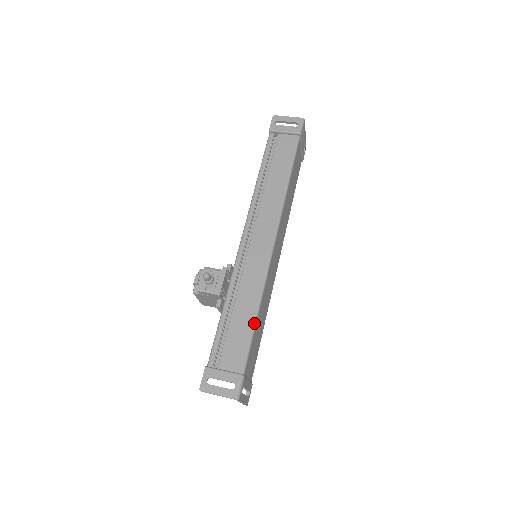
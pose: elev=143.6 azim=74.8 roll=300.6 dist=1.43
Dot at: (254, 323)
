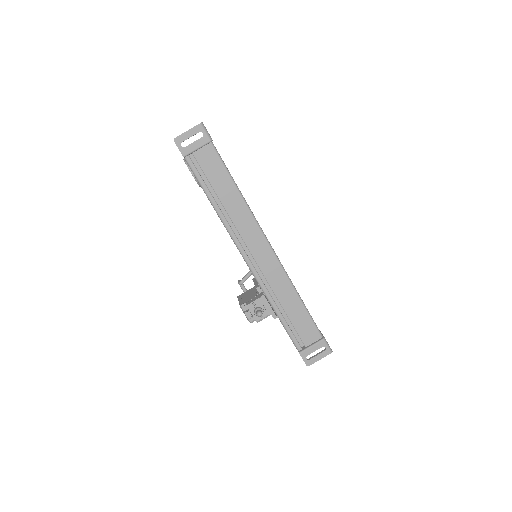
Dot at: (304, 306)
